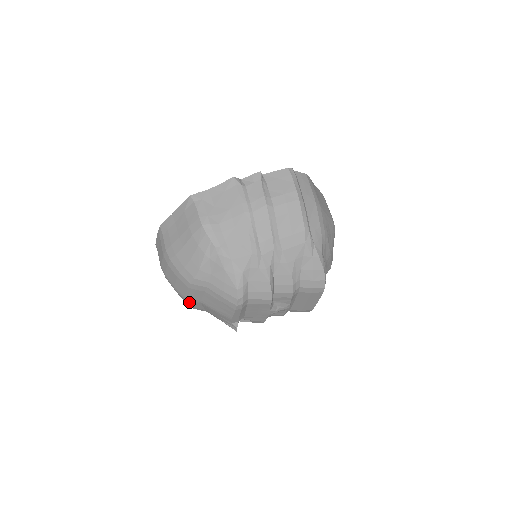
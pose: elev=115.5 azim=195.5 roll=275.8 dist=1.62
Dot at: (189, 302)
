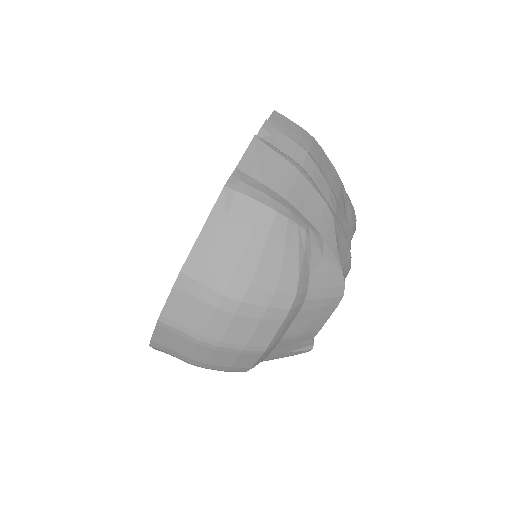
Dot at: (263, 355)
